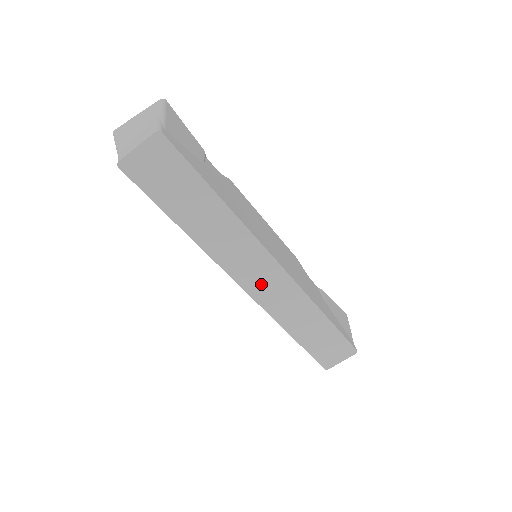
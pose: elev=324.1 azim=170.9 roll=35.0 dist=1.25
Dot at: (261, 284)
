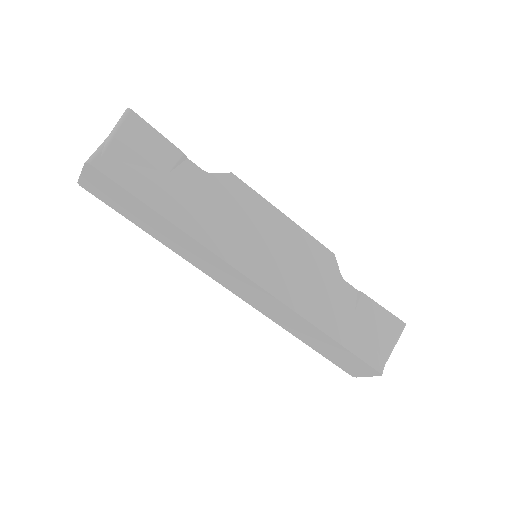
Dot at: (243, 291)
